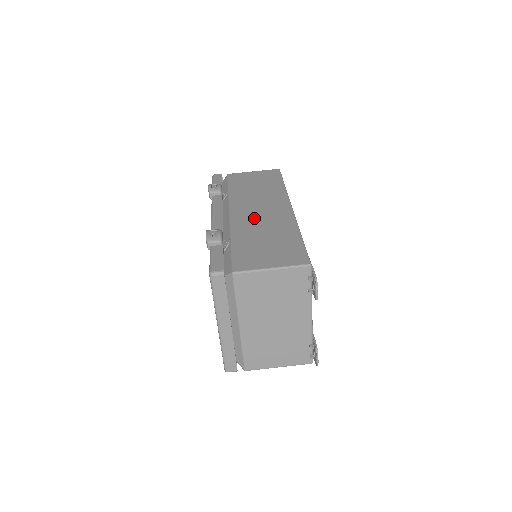
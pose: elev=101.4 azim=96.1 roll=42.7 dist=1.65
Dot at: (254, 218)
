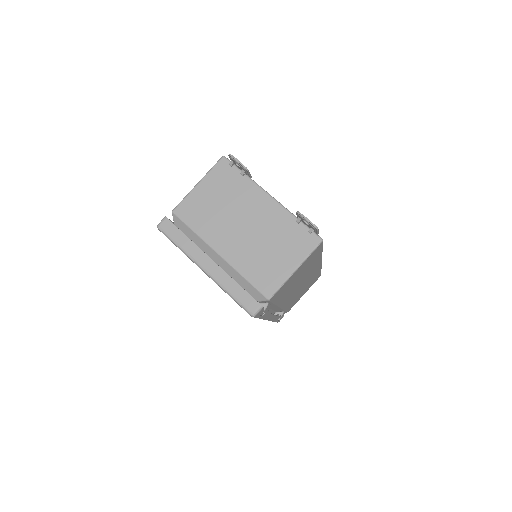
Dot at: occluded
